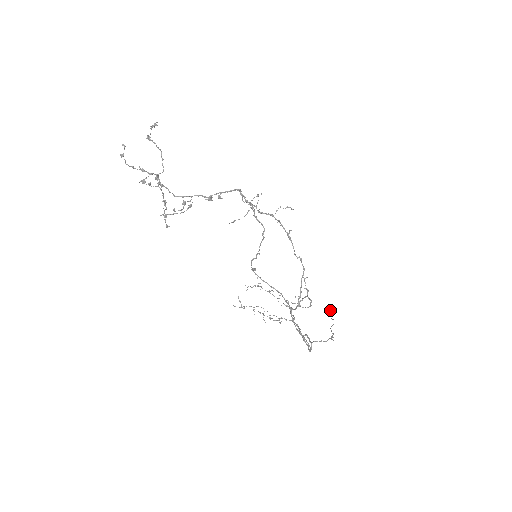
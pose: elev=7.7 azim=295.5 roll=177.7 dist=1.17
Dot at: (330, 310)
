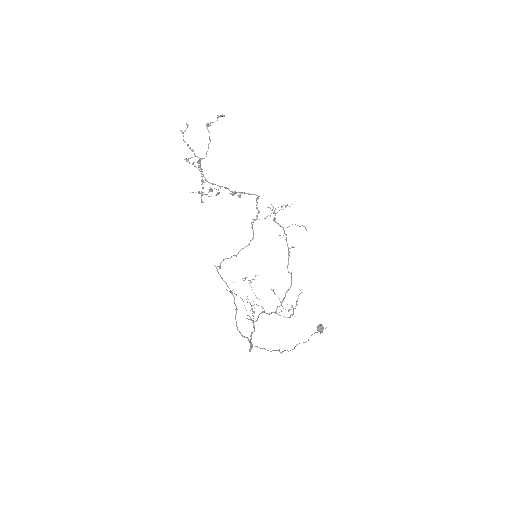
Dot at: (318, 329)
